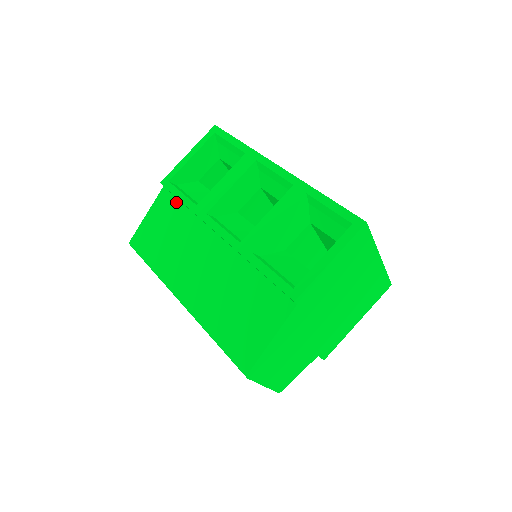
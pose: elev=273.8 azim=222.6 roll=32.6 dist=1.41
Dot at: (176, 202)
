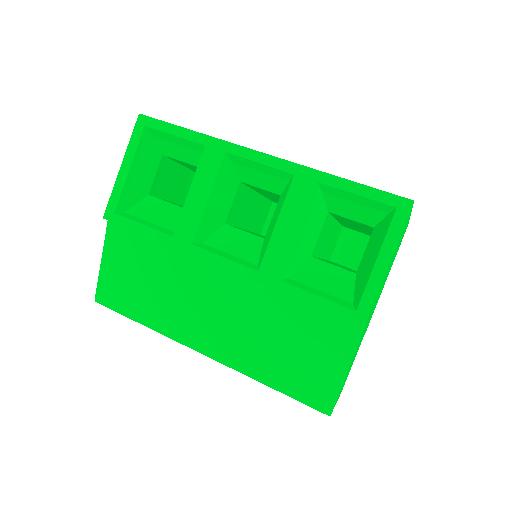
Dot at: (138, 236)
